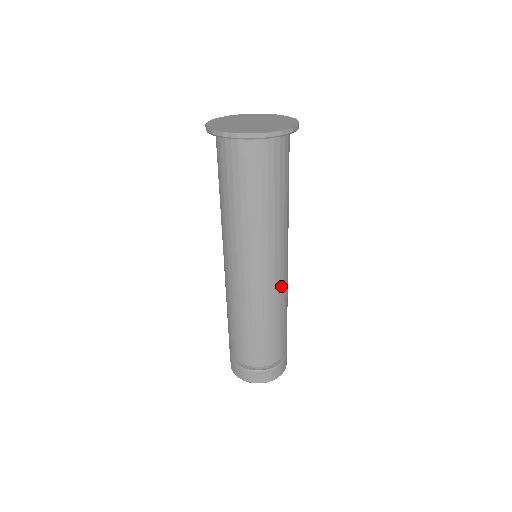
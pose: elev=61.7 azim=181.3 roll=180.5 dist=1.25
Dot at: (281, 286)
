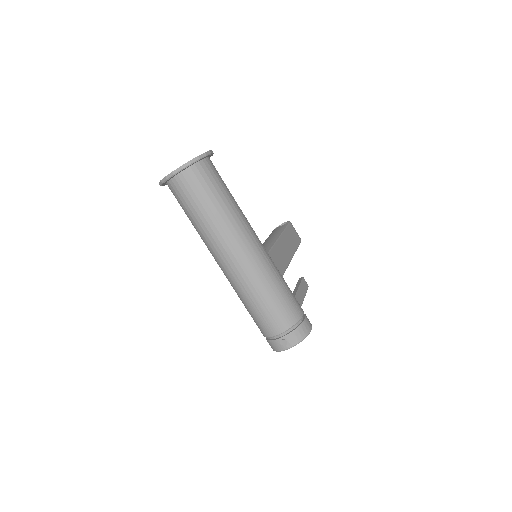
Dot at: (259, 264)
